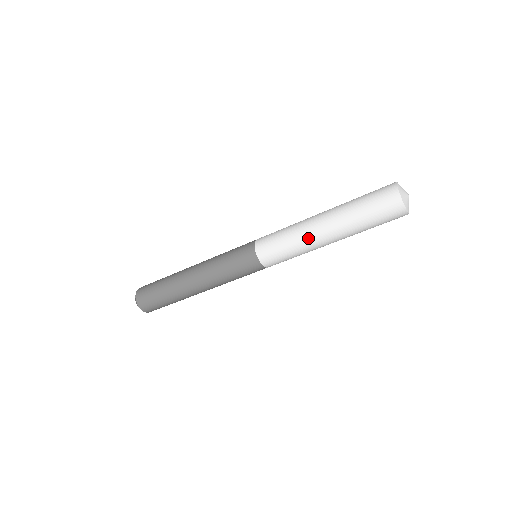
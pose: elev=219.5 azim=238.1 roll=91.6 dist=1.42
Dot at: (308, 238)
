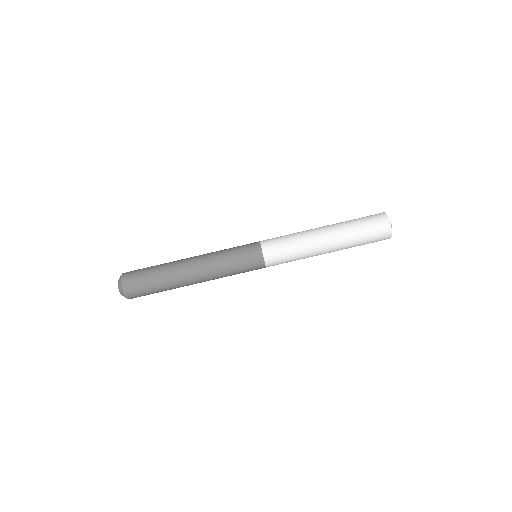
Dot at: (309, 234)
